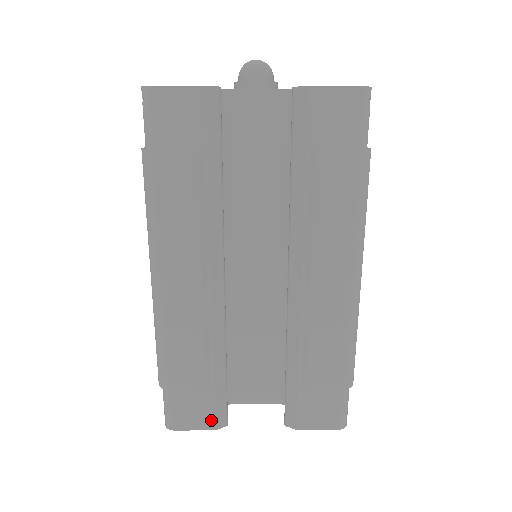
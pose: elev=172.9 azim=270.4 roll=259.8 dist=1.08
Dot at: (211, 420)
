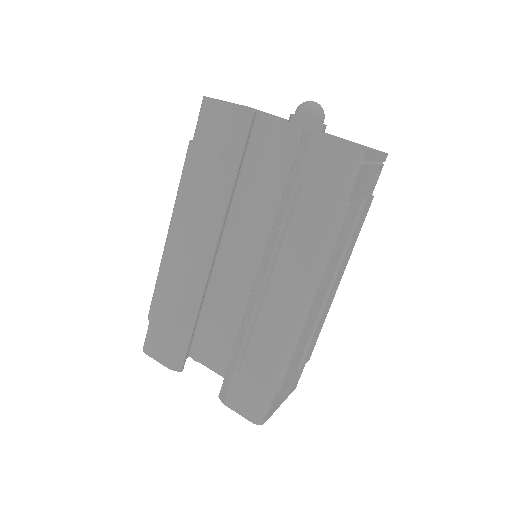
Dot at: (170, 360)
